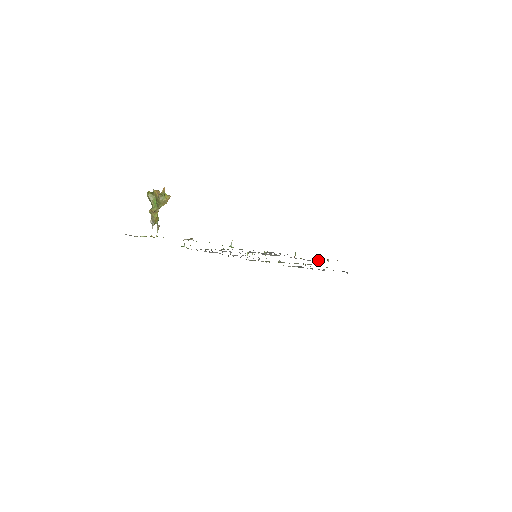
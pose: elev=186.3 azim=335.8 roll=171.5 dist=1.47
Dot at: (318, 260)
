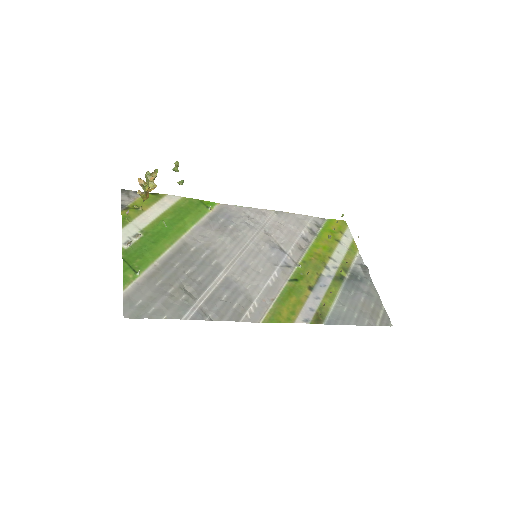
Dot at: occluded
